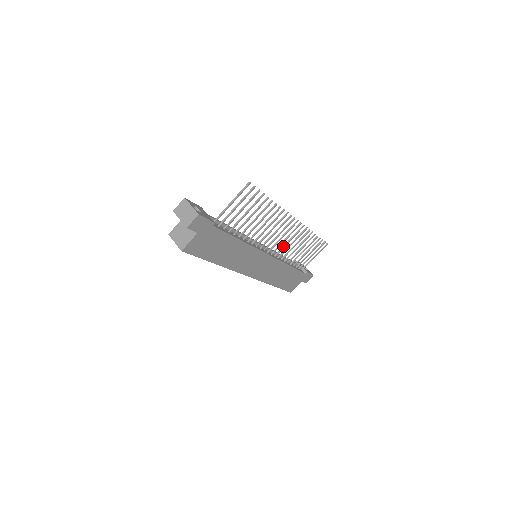
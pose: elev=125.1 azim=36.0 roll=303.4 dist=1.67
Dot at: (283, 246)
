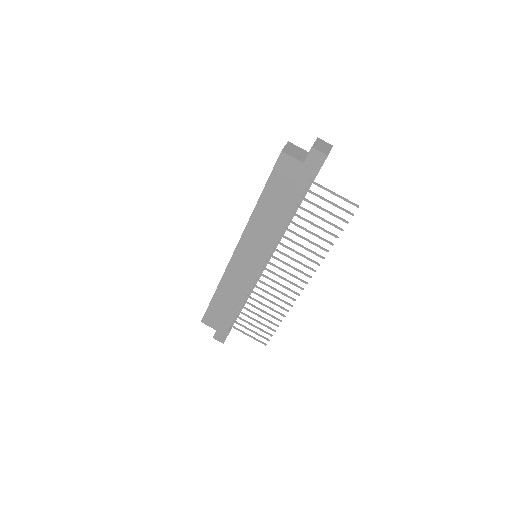
Dot at: (269, 285)
